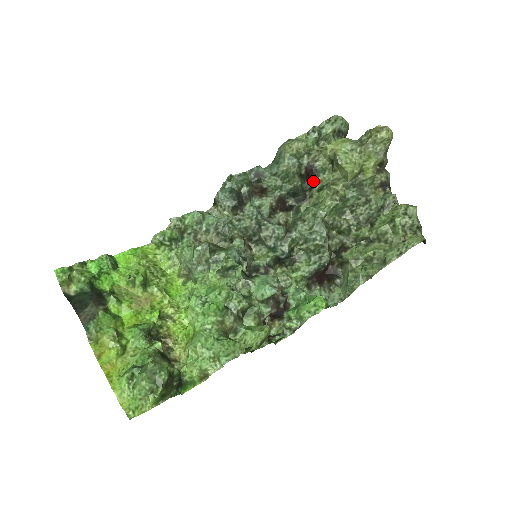
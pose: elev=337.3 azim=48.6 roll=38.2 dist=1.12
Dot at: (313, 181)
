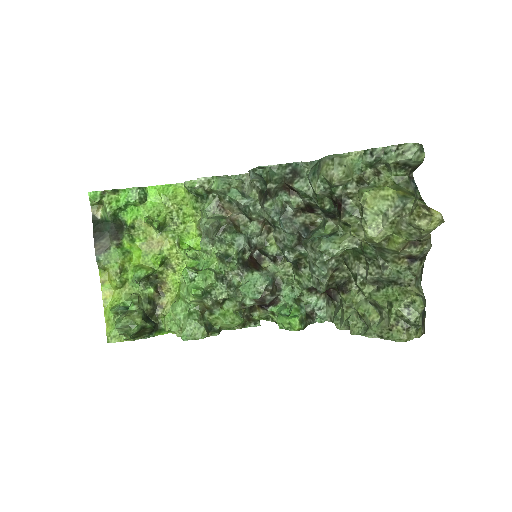
Dot at: (339, 214)
